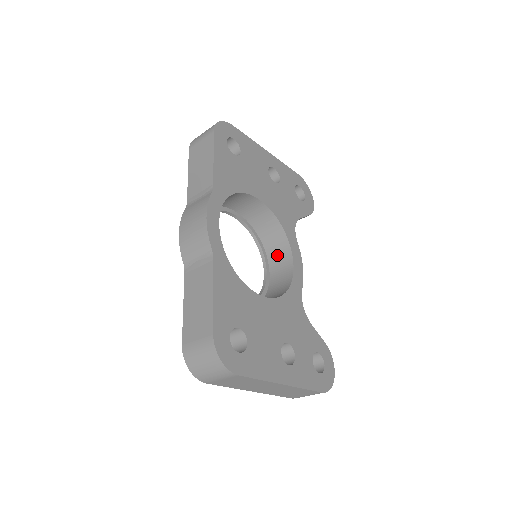
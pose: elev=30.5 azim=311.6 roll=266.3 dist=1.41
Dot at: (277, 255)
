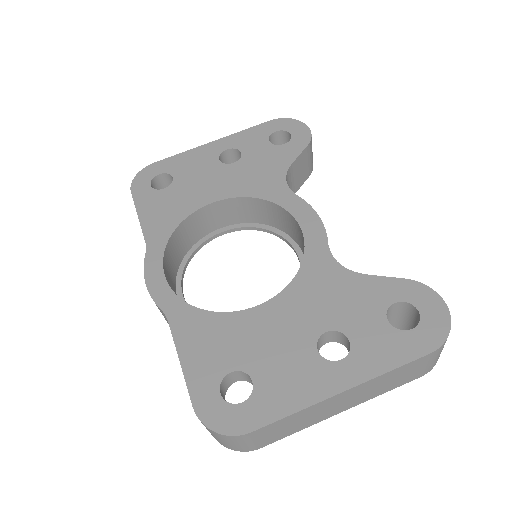
Dot at: (290, 228)
